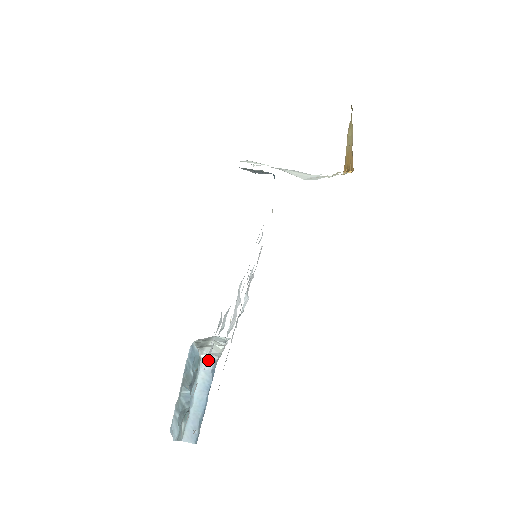
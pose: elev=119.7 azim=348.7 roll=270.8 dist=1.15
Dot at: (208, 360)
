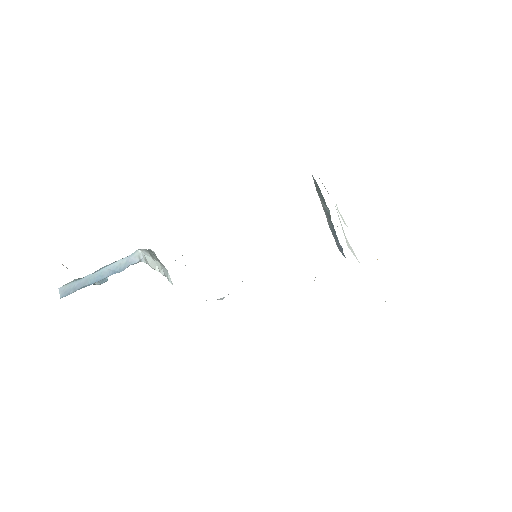
Dot at: (138, 256)
